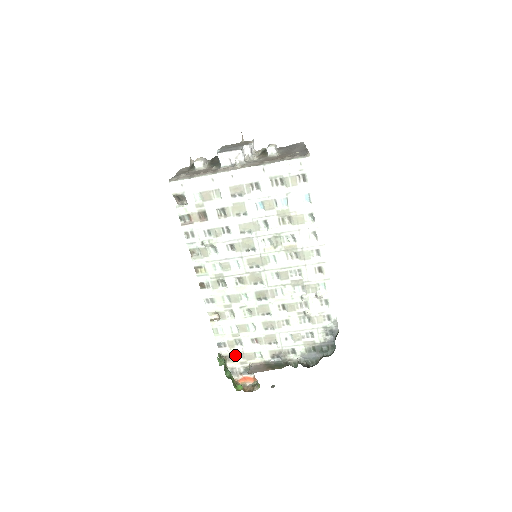
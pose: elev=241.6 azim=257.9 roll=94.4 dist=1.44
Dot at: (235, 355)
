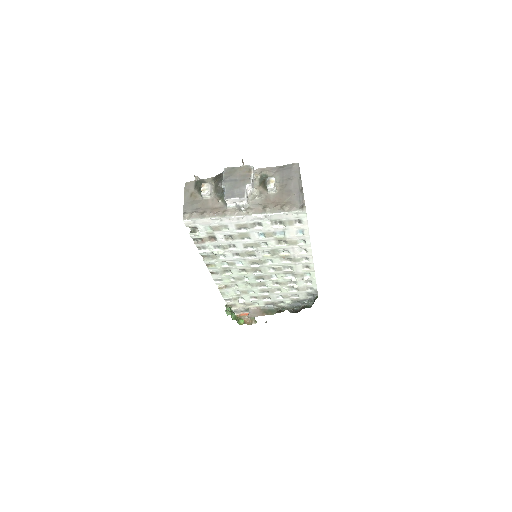
Dot at: (238, 304)
